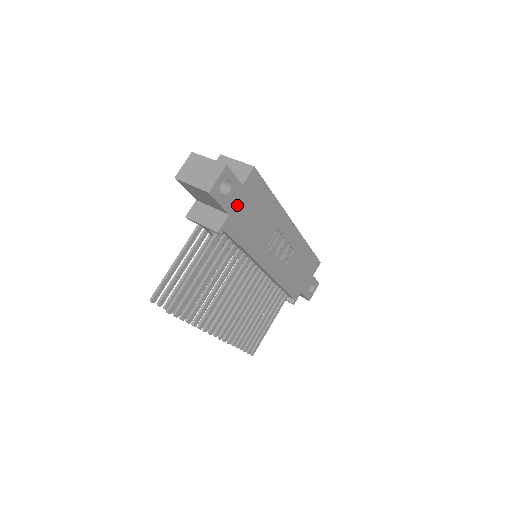
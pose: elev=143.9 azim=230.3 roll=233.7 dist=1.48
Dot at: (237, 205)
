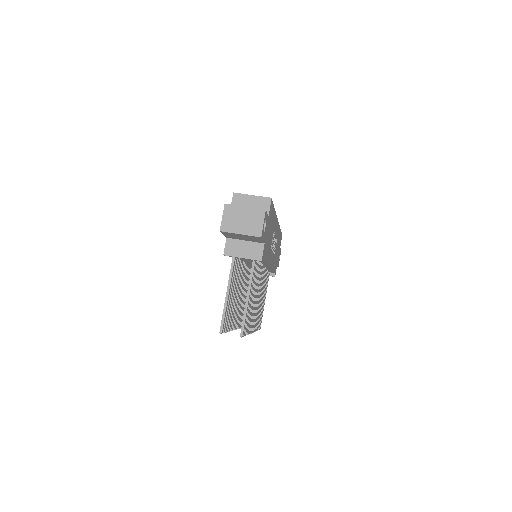
Dot at: (266, 233)
